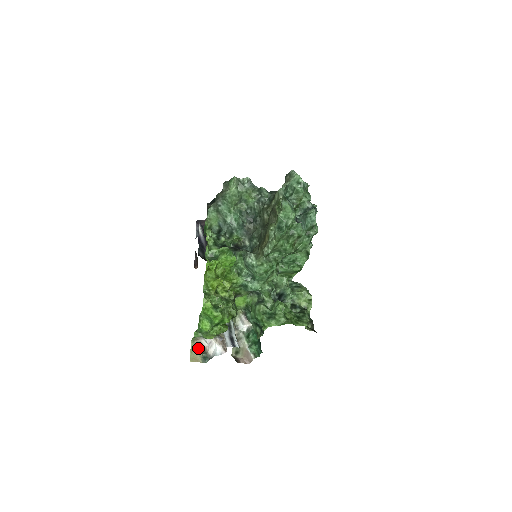
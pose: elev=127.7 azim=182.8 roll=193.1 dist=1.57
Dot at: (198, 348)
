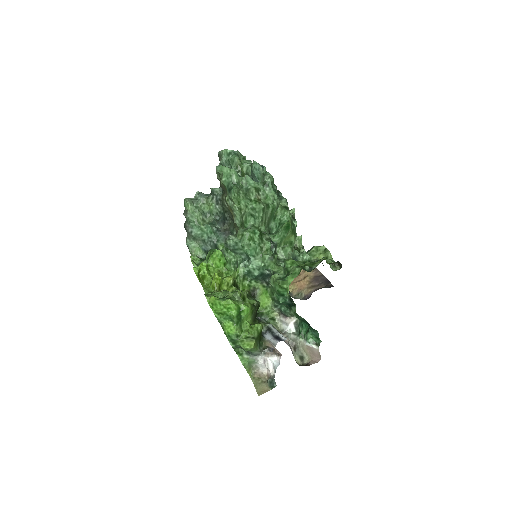
Dot at: (261, 381)
